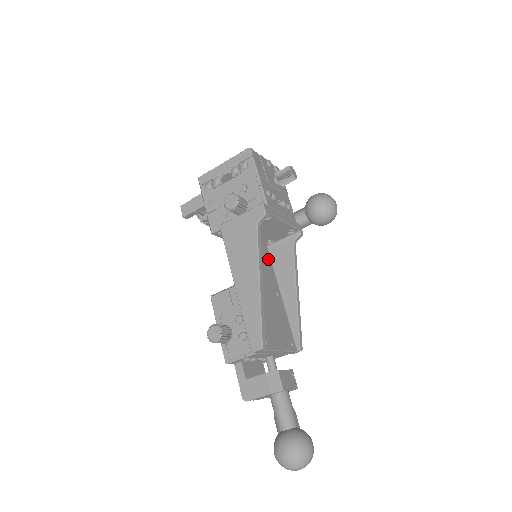
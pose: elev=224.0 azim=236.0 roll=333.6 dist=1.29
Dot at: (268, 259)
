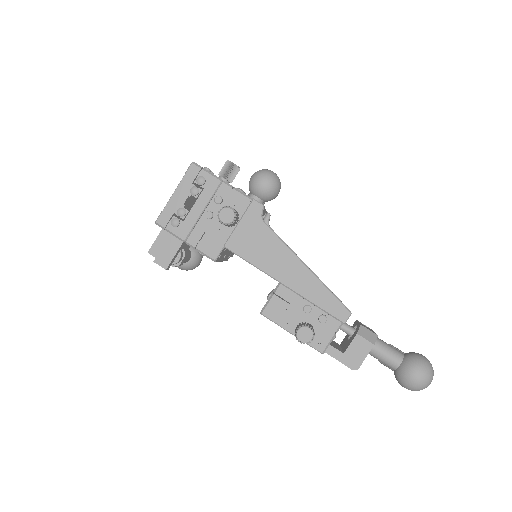
Dot at: occluded
